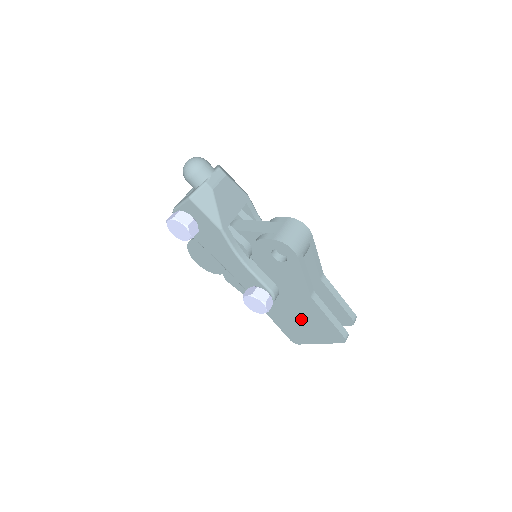
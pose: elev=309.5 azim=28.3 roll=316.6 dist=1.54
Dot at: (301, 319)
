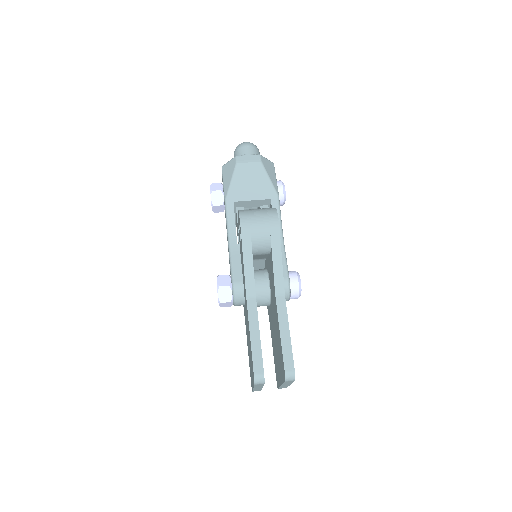
Dot at: occluded
